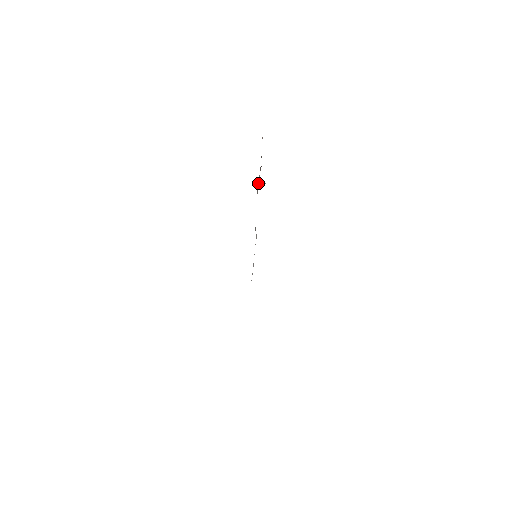
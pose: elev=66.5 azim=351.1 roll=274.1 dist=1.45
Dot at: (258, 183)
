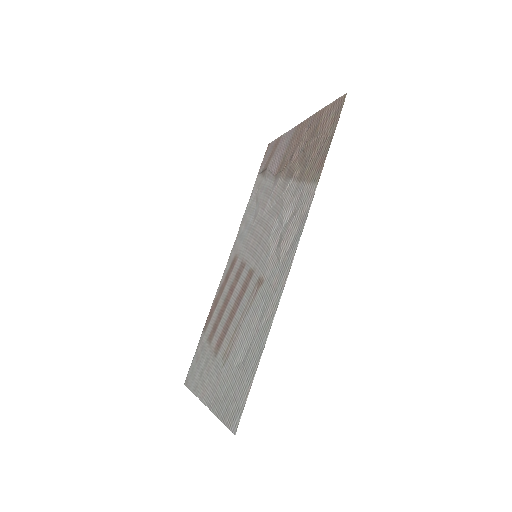
Dot at: (296, 167)
